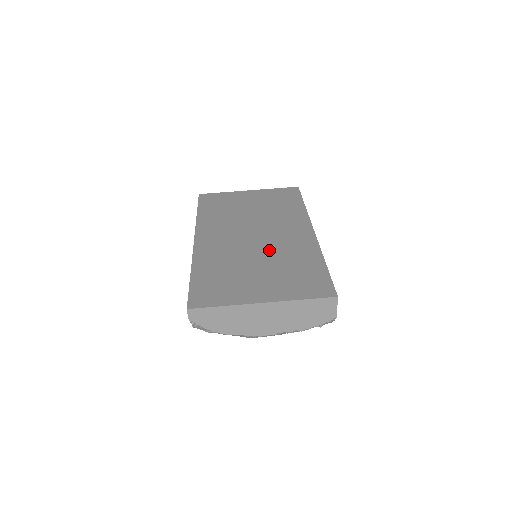
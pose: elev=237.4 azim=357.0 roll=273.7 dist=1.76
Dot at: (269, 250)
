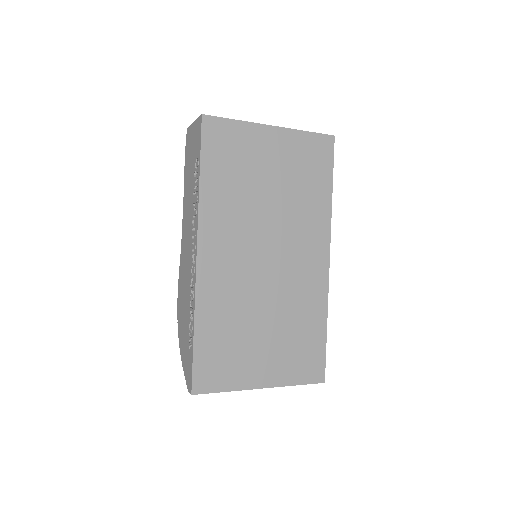
Dot at: (279, 295)
